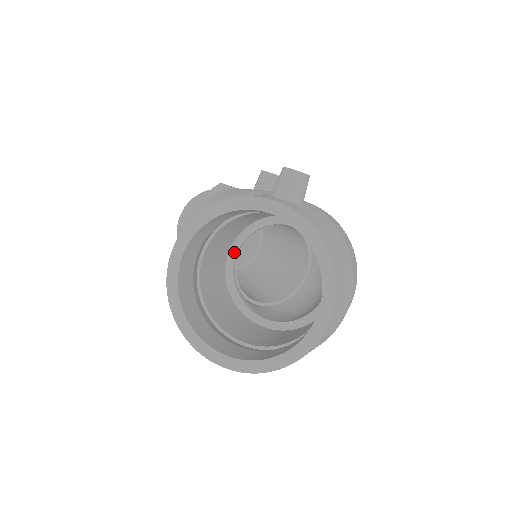
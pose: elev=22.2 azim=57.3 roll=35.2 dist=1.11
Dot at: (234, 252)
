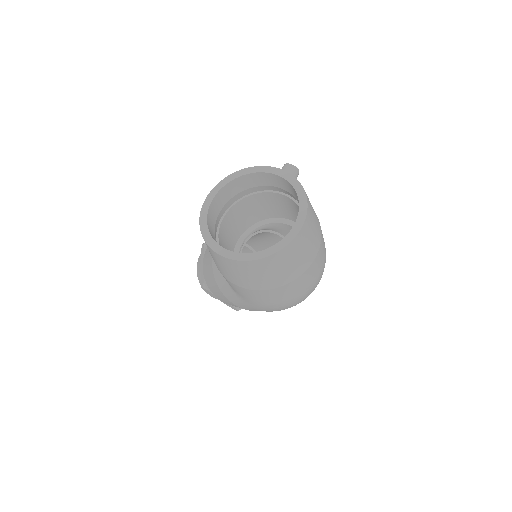
Dot at: (242, 239)
